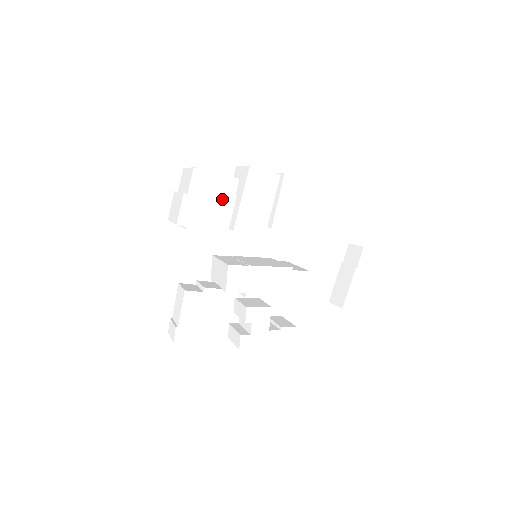
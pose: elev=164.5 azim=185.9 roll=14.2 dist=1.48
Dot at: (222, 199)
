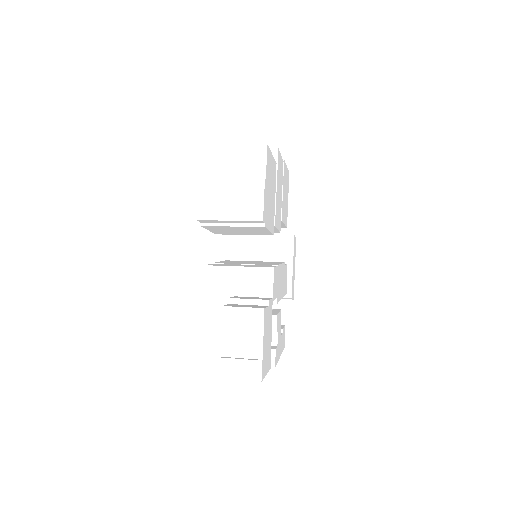
Dot at: (273, 187)
